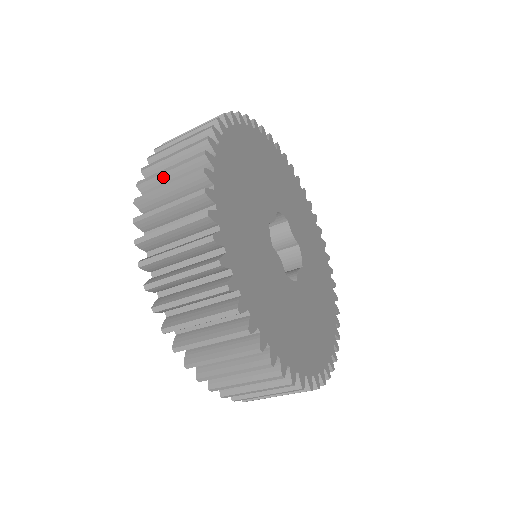
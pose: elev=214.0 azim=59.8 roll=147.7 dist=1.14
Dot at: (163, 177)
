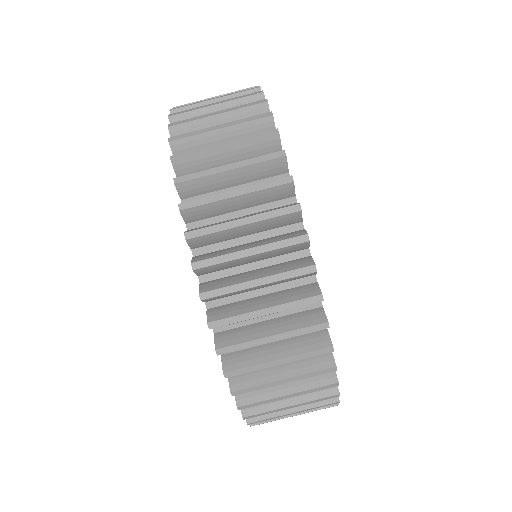
Dot at: occluded
